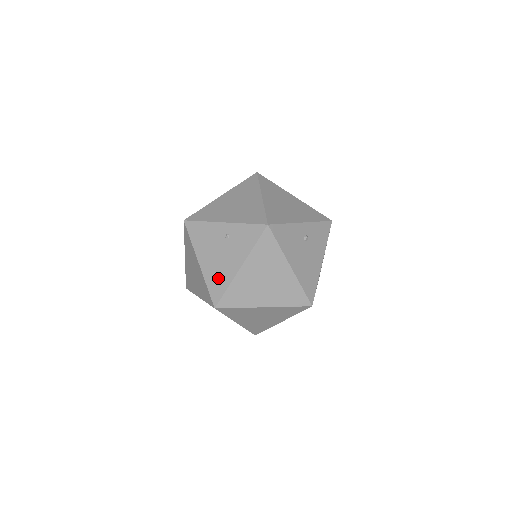
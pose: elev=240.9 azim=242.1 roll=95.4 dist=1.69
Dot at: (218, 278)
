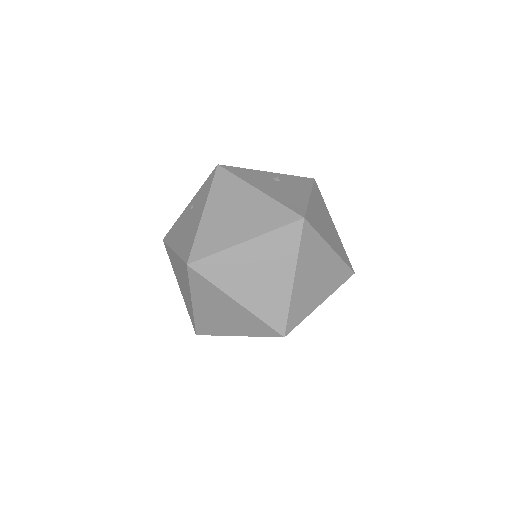
Dot at: (187, 240)
